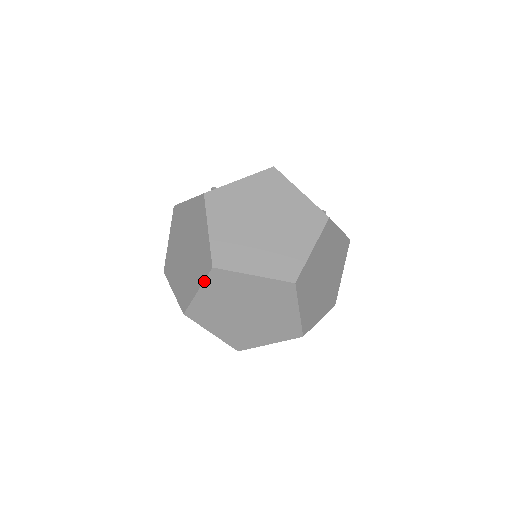
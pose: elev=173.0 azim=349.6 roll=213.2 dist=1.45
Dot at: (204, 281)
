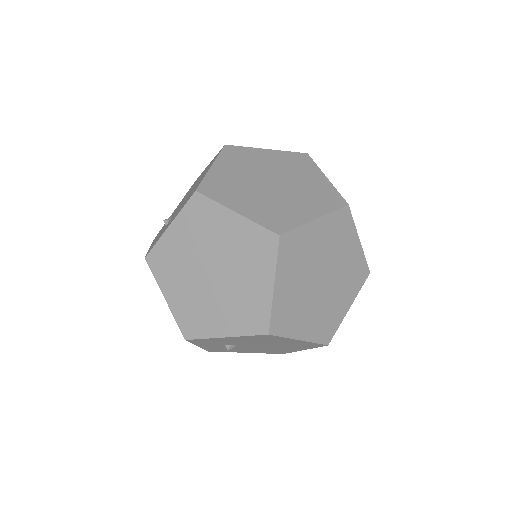
Dot at: (276, 263)
